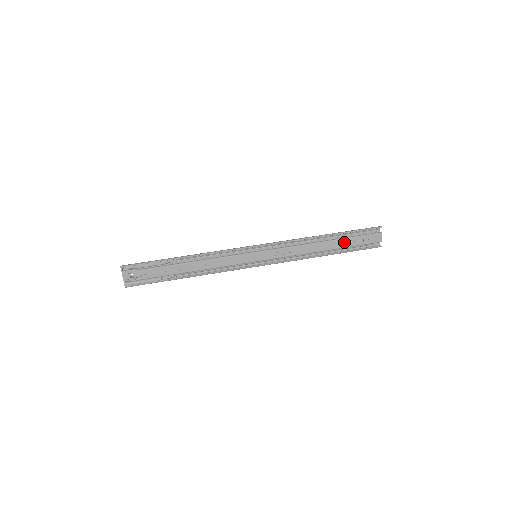
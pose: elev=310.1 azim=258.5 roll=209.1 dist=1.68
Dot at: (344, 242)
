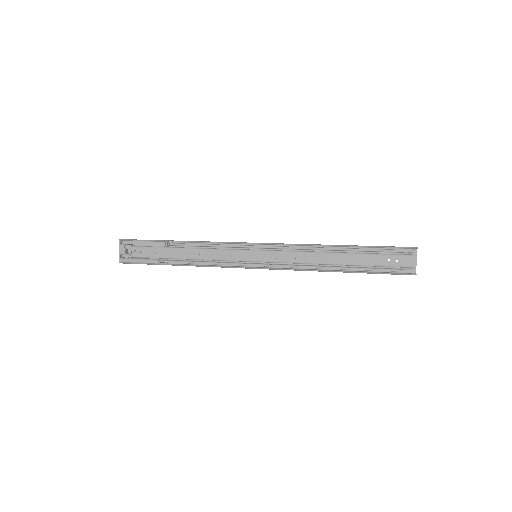
Dot at: (364, 258)
